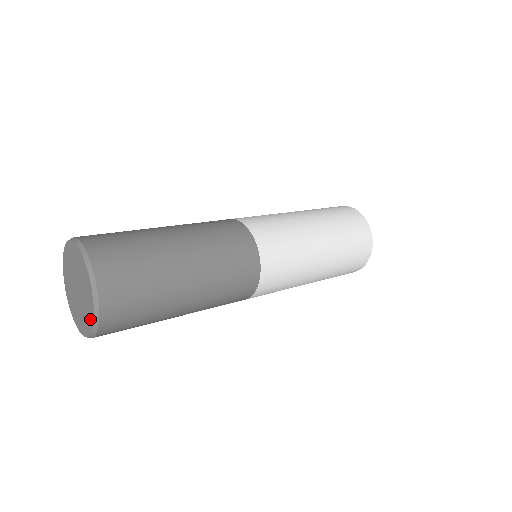
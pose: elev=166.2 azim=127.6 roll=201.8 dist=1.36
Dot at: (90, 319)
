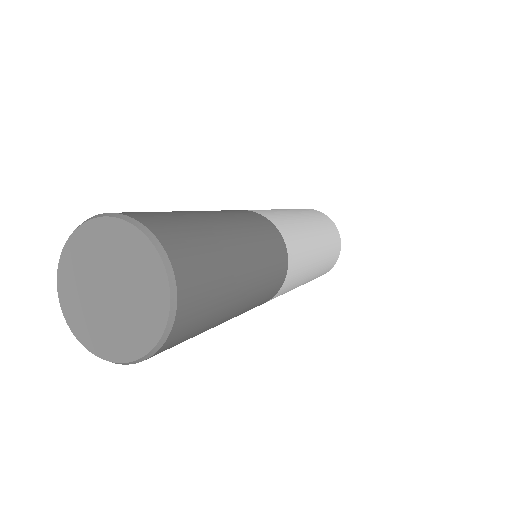
Dot at: (159, 293)
